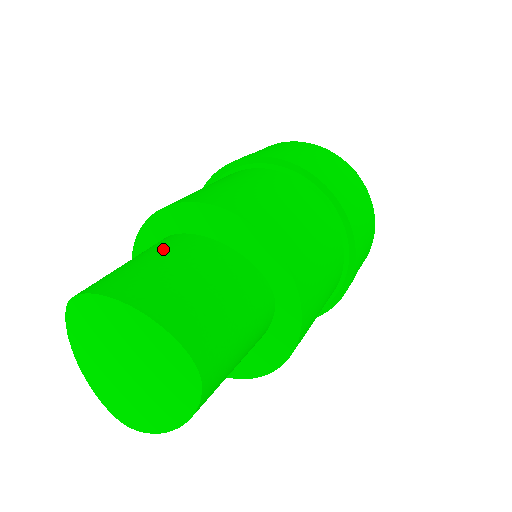
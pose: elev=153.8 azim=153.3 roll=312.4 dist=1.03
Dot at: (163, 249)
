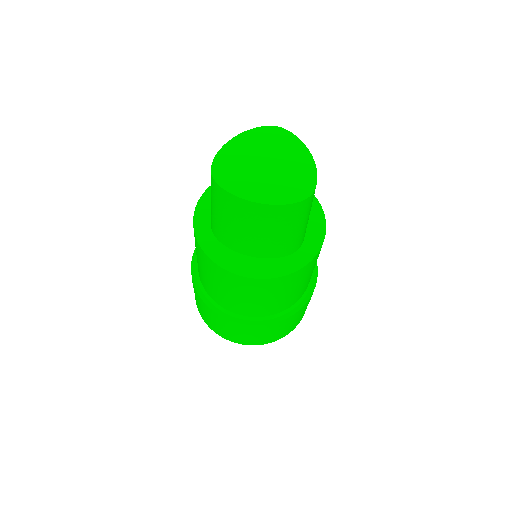
Dot at: occluded
